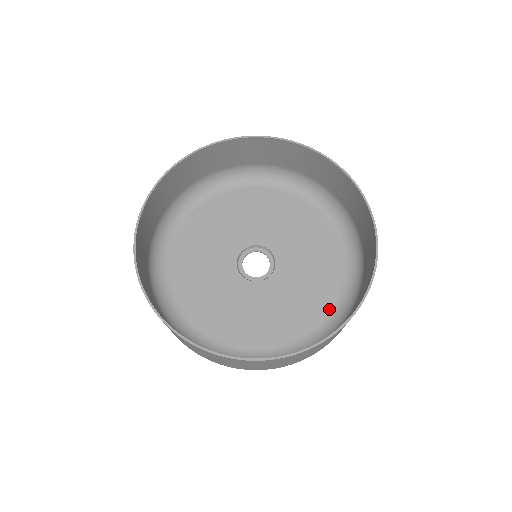
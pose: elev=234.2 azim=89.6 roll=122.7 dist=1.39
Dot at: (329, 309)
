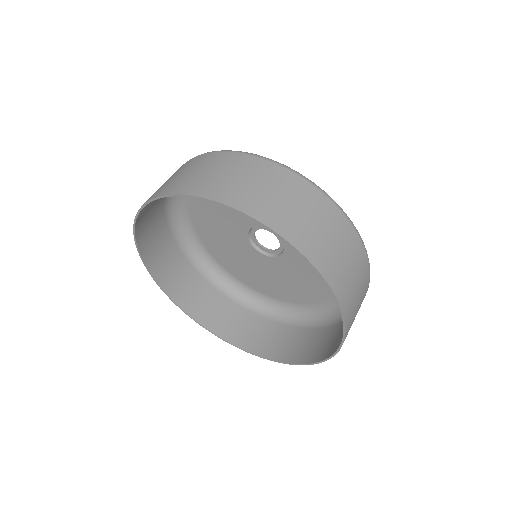
Dot at: occluded
